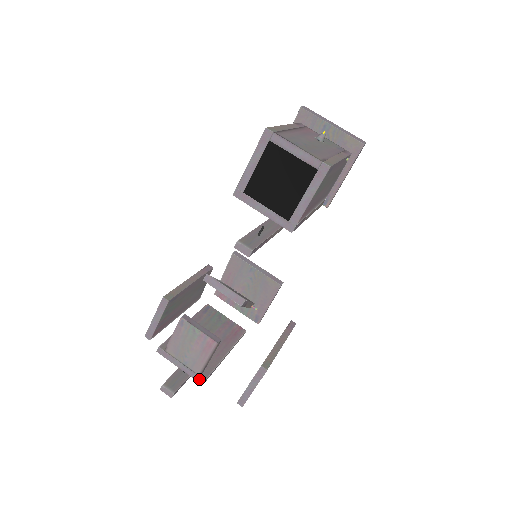
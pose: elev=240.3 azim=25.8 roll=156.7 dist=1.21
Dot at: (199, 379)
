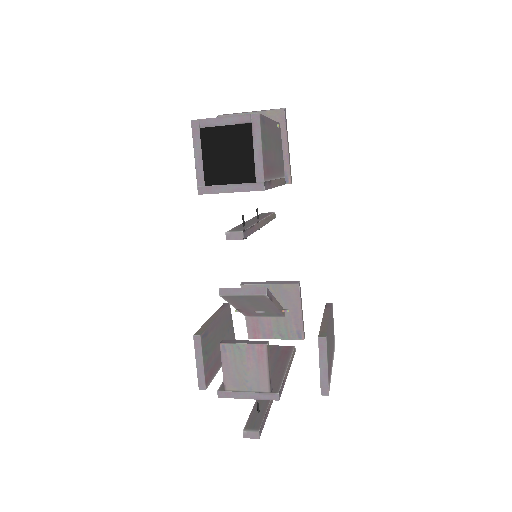
Dot at: (272, 397)
